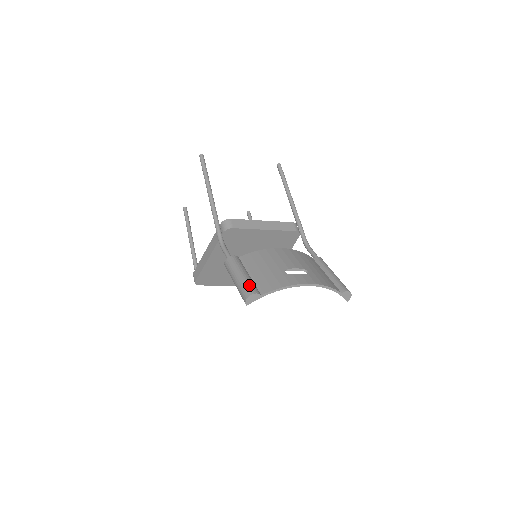
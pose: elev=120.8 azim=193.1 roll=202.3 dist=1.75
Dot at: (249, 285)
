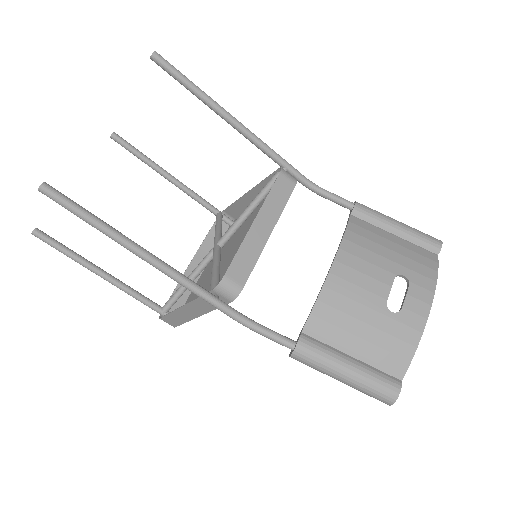
Dot at: (379, 384)
